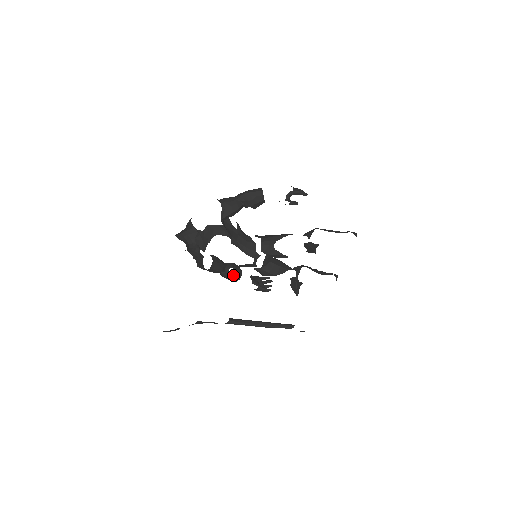
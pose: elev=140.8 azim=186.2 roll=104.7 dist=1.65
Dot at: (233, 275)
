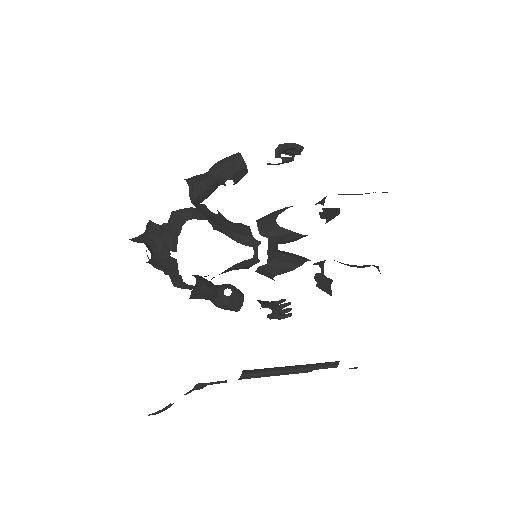
Dot at: (231, 299)
